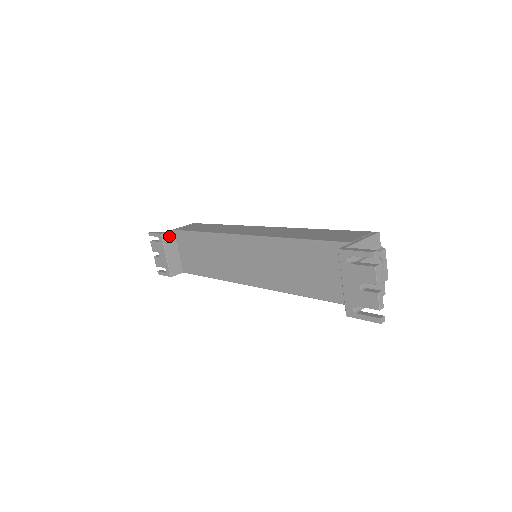
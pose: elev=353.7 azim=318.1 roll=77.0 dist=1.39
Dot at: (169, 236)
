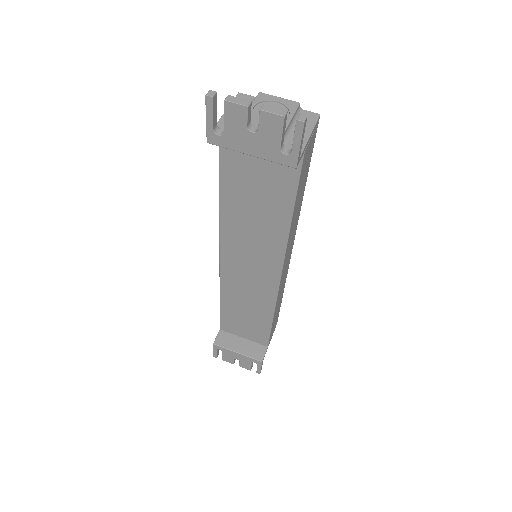
Dot at: (221, 338)
